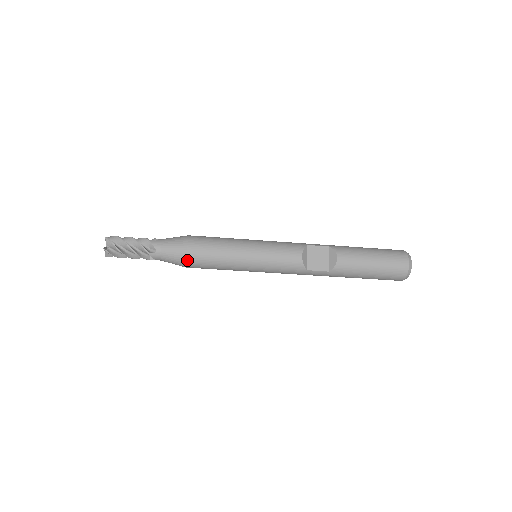
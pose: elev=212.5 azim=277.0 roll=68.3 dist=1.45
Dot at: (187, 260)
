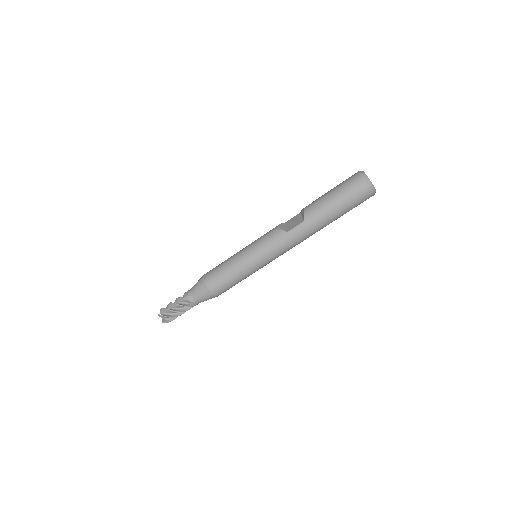
Dot at: (206, 283)
